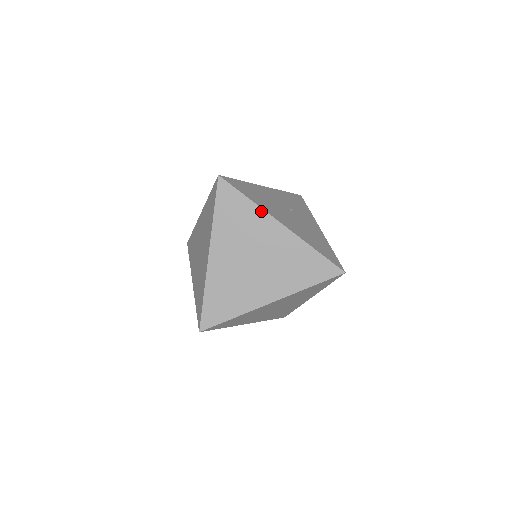
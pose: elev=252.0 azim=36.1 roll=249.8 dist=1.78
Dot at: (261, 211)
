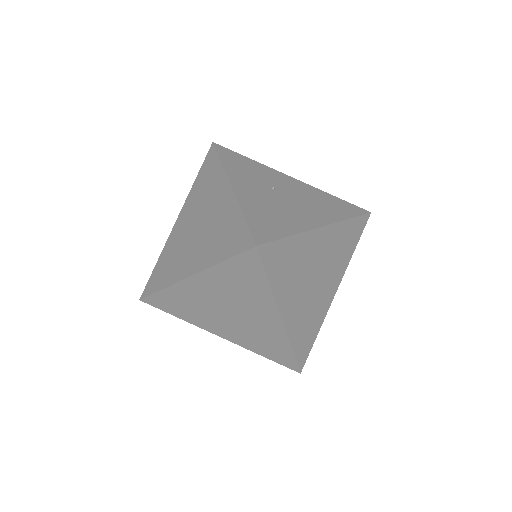
Dot at: (305, 235)
